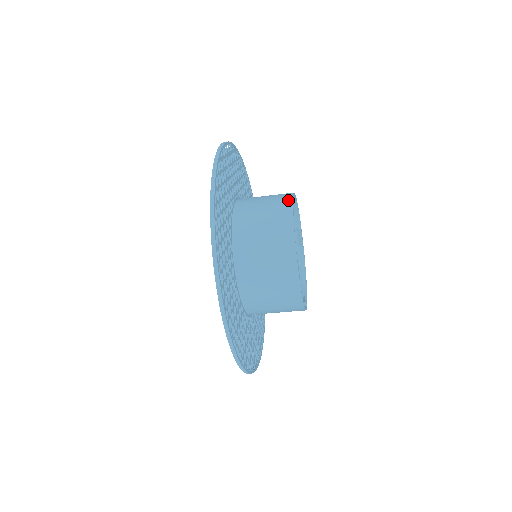
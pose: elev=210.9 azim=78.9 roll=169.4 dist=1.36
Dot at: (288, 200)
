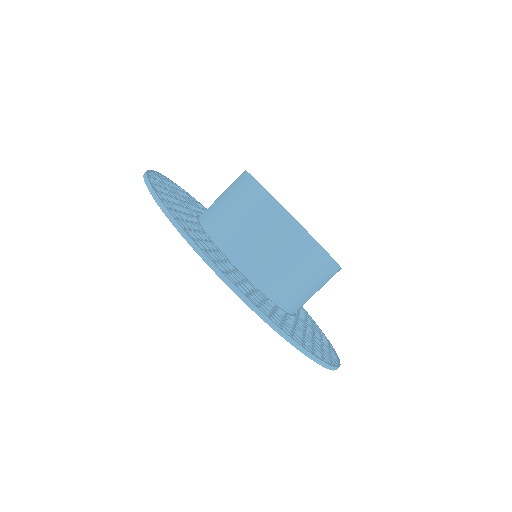
Dot at: occluded
